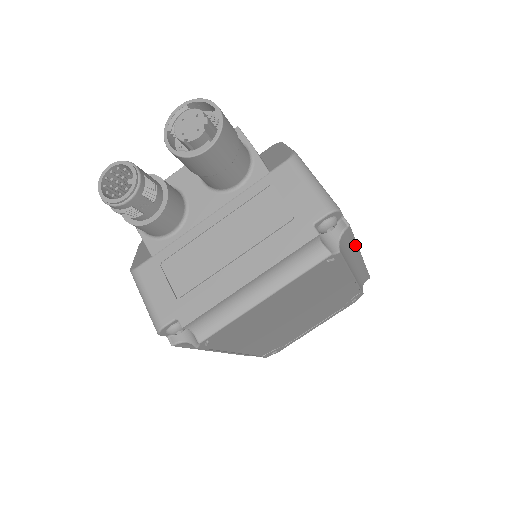
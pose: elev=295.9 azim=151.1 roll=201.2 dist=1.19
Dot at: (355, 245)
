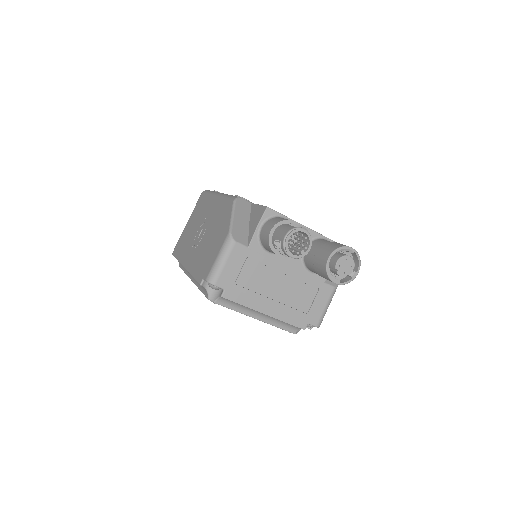
Dot at: occluded
